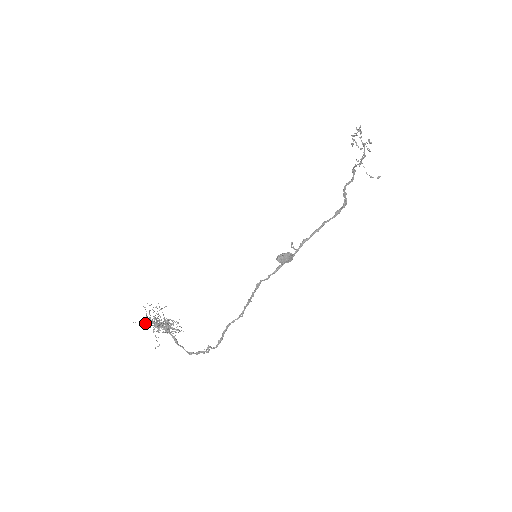
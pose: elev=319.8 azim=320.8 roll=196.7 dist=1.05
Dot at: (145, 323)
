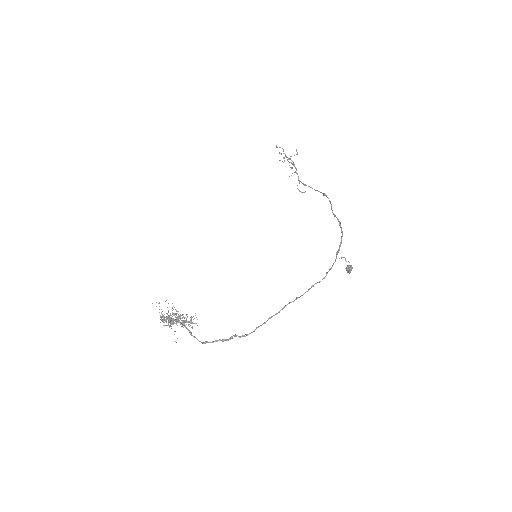
Dot at: (168, 319)
